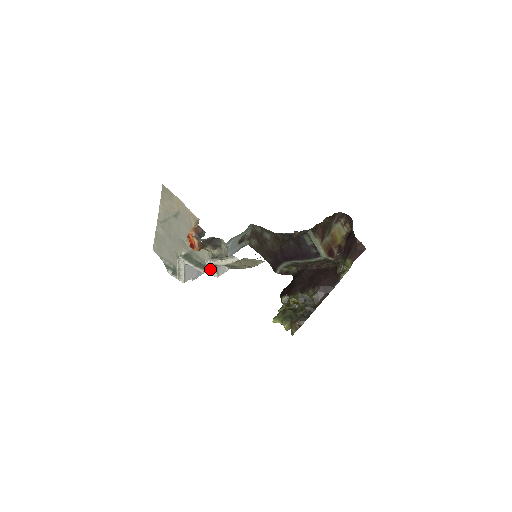
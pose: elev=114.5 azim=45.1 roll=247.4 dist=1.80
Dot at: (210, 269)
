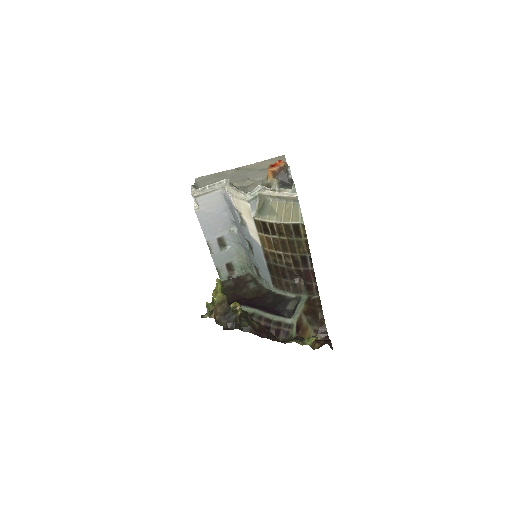
Dot at: (252, 192)
